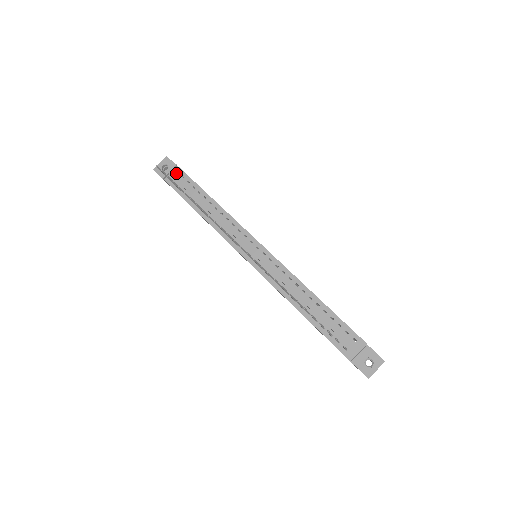
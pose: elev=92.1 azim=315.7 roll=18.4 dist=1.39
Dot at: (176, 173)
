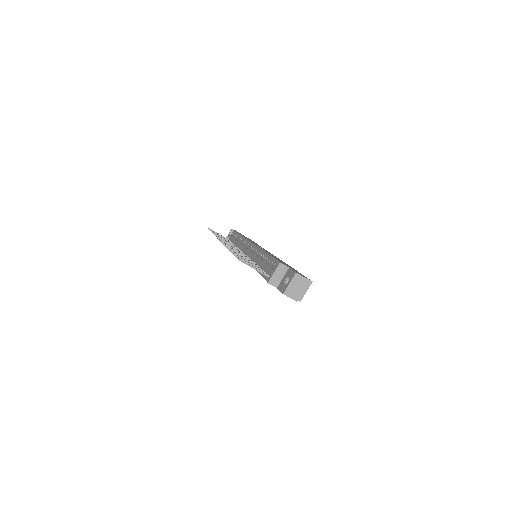
Dot at: (232, 234)
